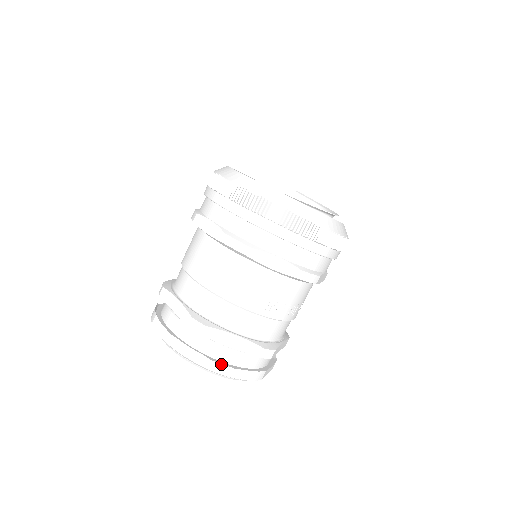
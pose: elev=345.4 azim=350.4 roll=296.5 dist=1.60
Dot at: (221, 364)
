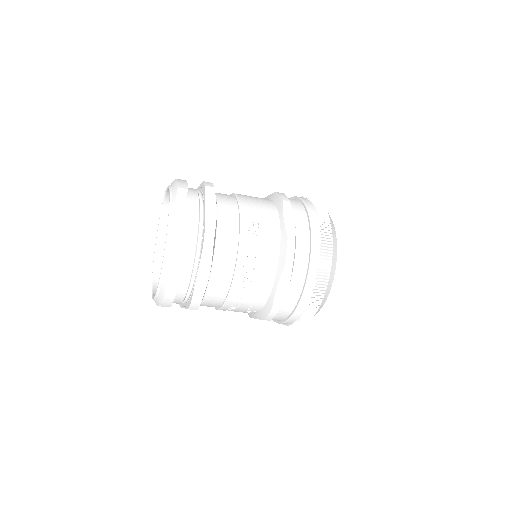
Dot at: (185, 204)
